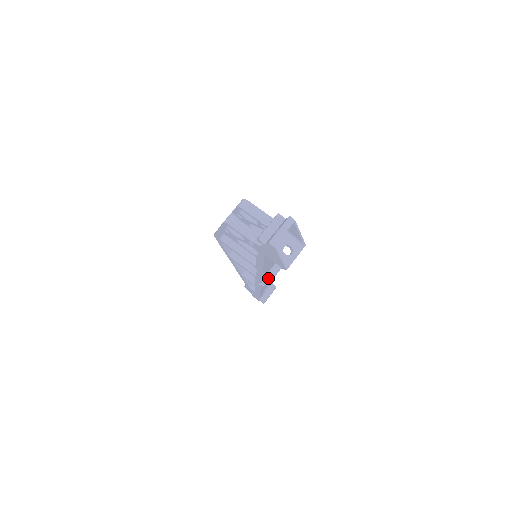
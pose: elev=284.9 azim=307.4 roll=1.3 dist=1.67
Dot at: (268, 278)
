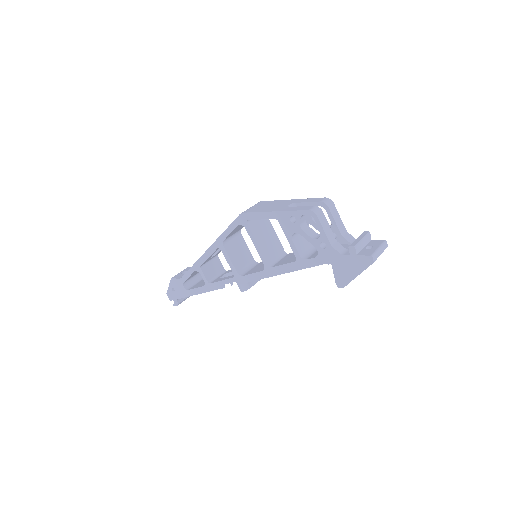
Dot at: (249, 284)
